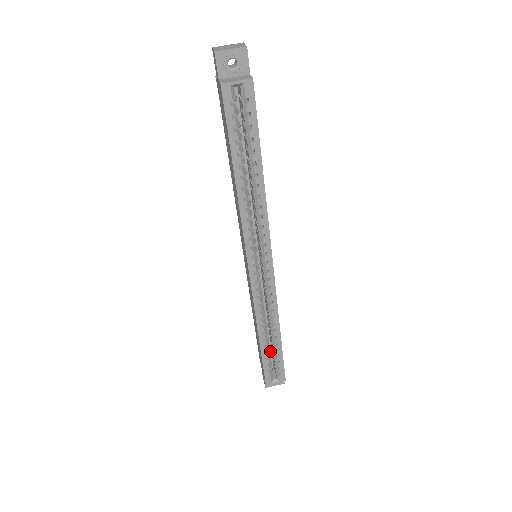
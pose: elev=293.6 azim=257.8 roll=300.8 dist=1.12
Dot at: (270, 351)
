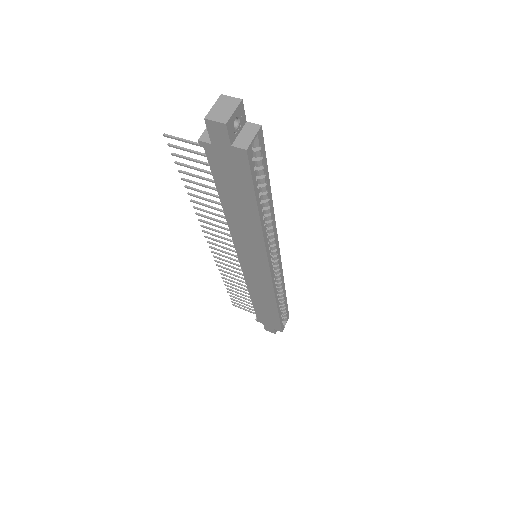
Dot at: occluded
